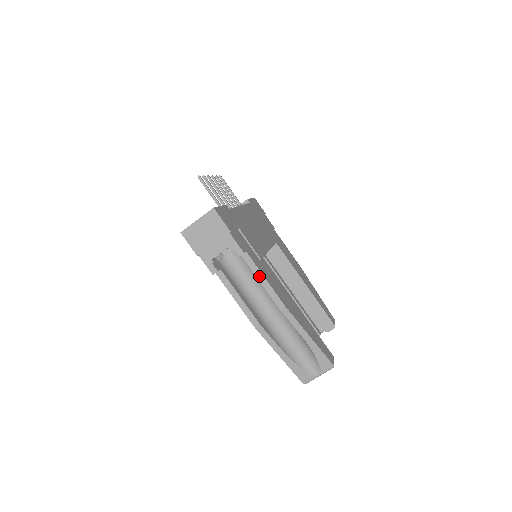
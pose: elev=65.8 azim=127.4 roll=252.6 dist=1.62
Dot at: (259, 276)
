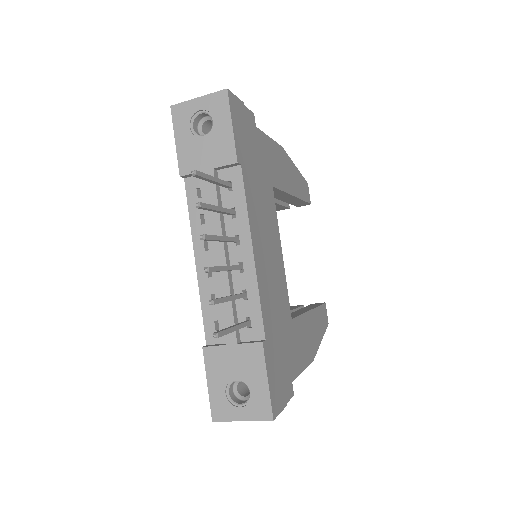
Dot at: occluded
